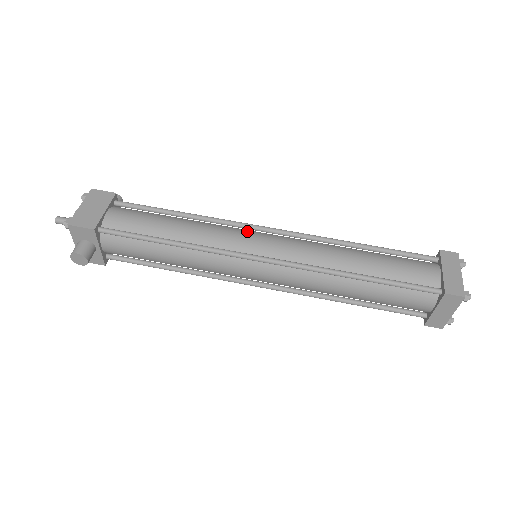
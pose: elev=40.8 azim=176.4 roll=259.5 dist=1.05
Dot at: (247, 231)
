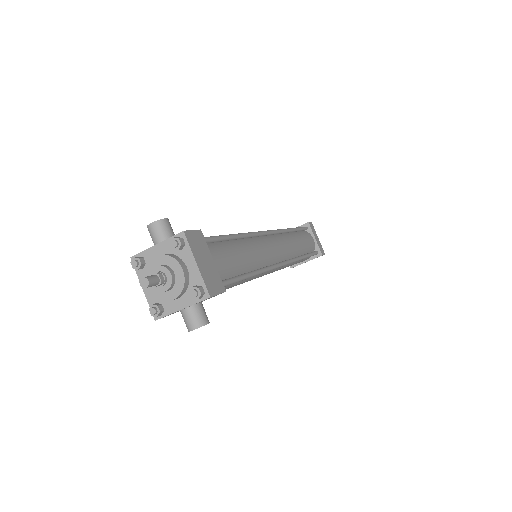
Dot at: (265, 240)
